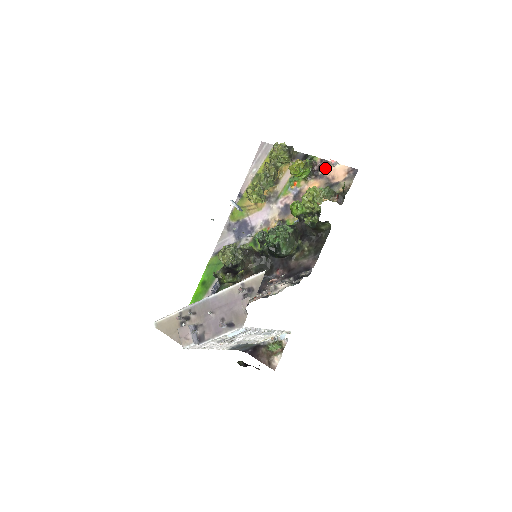
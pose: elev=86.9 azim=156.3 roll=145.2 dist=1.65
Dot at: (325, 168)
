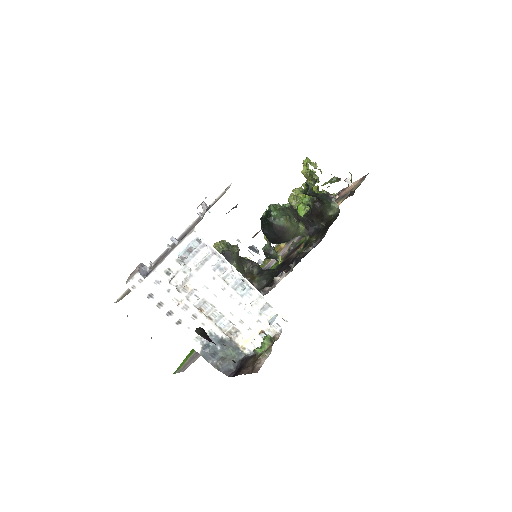
Dot at: (341, 193)
